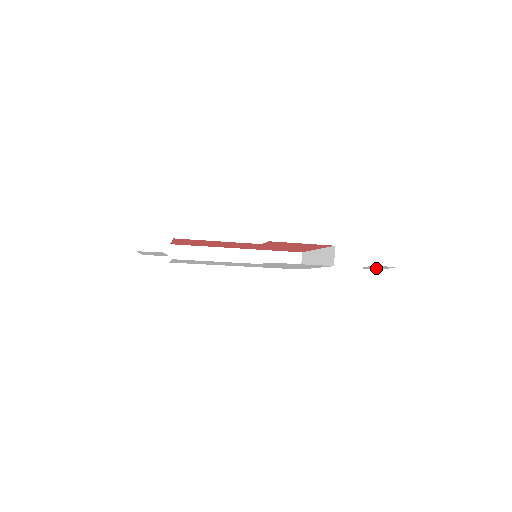
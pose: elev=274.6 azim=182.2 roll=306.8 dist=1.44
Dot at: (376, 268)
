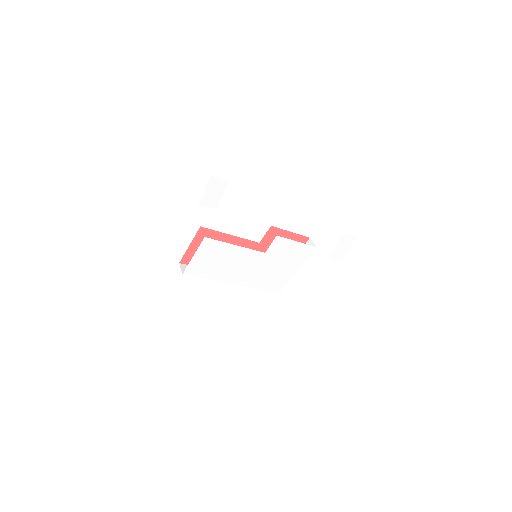
Dot at: (340, 254)
